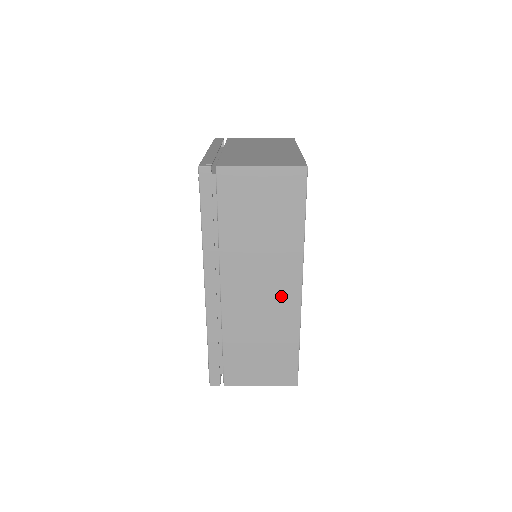
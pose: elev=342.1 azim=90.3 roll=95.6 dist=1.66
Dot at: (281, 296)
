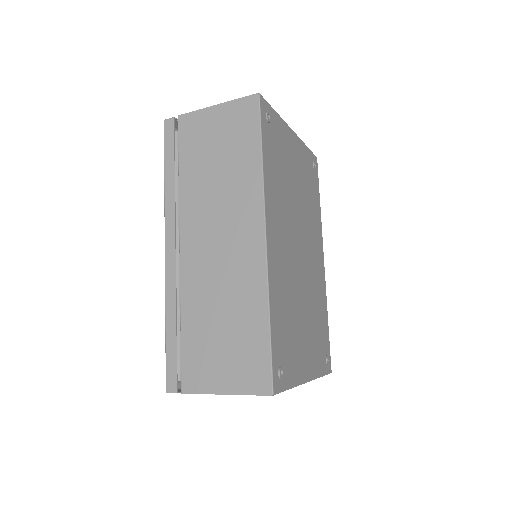
Dot at: (243, 249)
